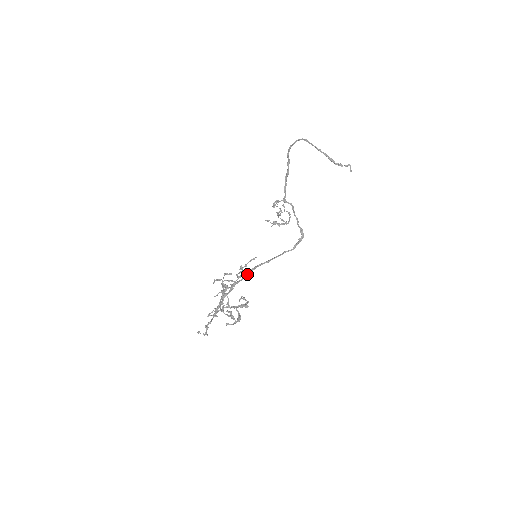
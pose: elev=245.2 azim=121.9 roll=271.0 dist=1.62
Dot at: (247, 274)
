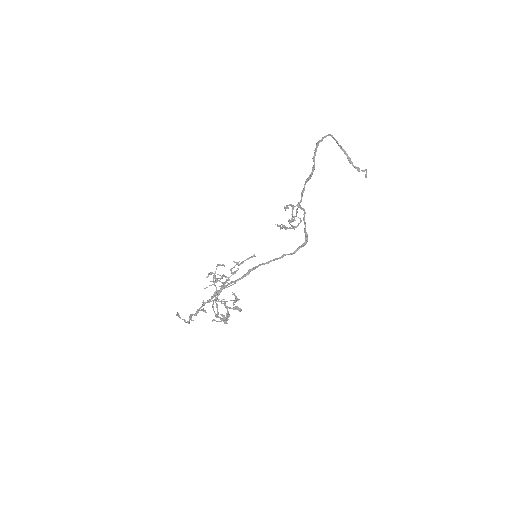
Dot at: (244, 275)
